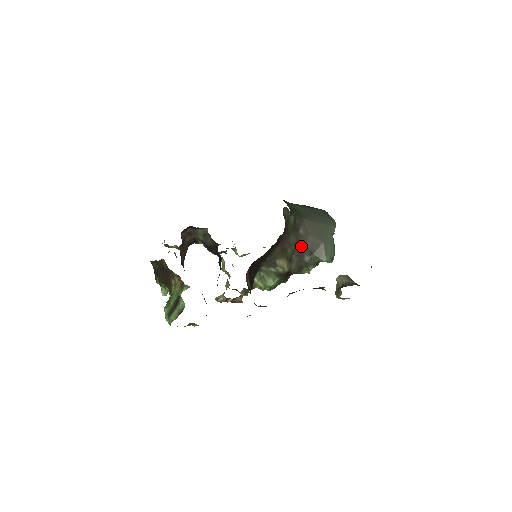
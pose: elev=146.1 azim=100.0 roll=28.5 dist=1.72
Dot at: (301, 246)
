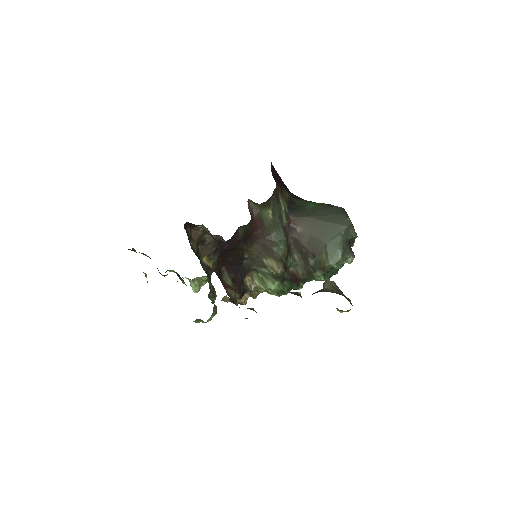
Dot at: (302, 247)
